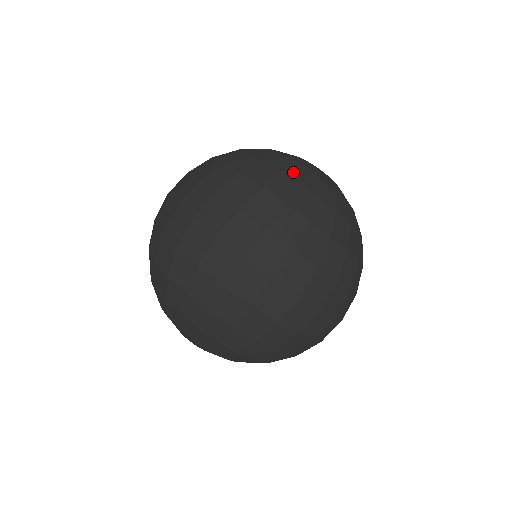
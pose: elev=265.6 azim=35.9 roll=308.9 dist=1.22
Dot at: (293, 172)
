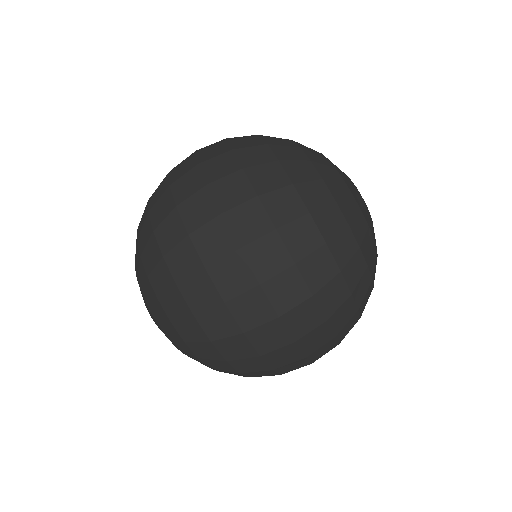
Dot at: (322, 168)
